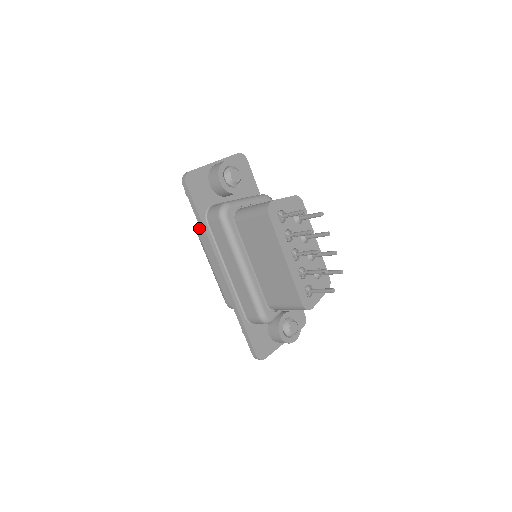
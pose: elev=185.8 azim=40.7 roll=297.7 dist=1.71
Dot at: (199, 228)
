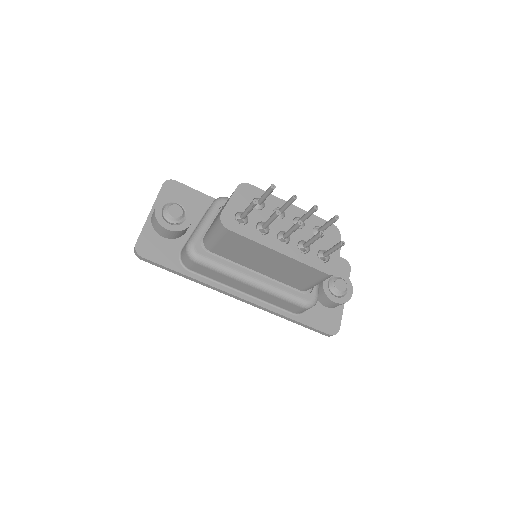
Dot at: occluded
